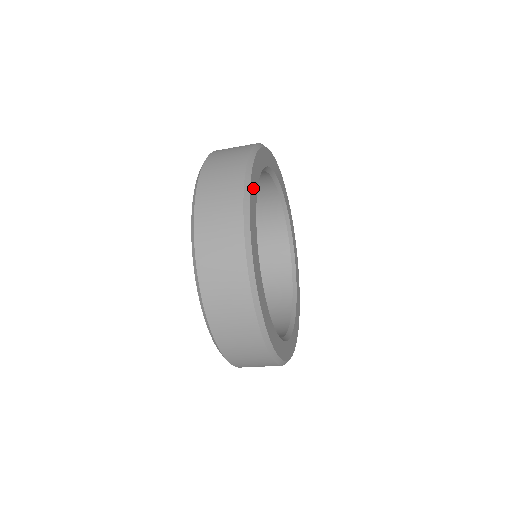
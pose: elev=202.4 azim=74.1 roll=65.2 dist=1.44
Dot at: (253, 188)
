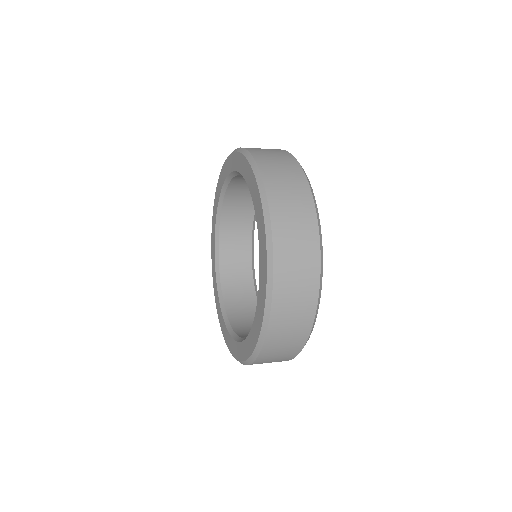
Dot at: occluded
